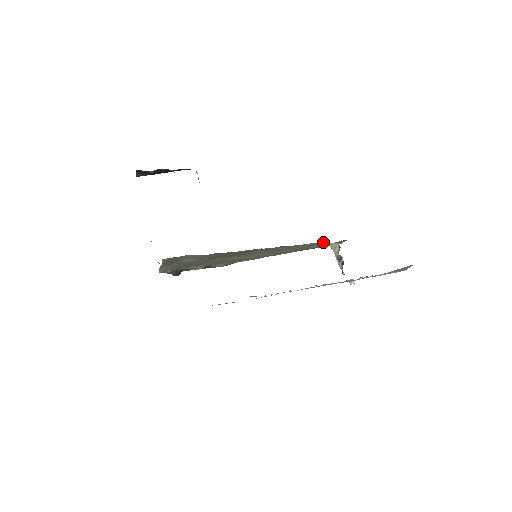
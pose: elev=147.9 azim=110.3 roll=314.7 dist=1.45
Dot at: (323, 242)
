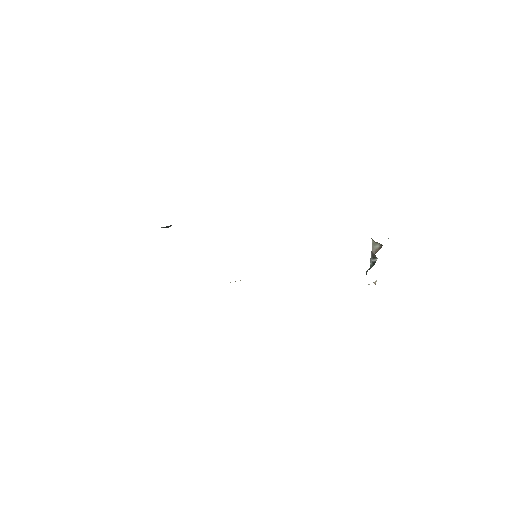
Dot at: occluded
